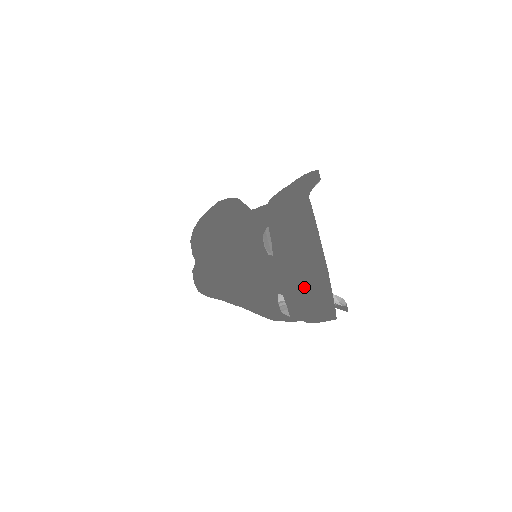
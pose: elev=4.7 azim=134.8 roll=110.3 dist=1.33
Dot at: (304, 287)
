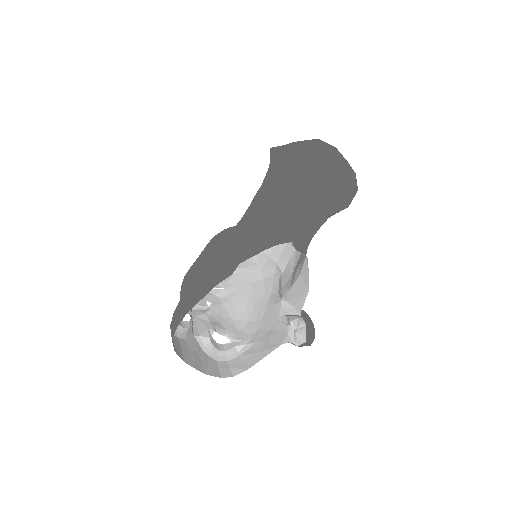
Dot at: (200, 356)
